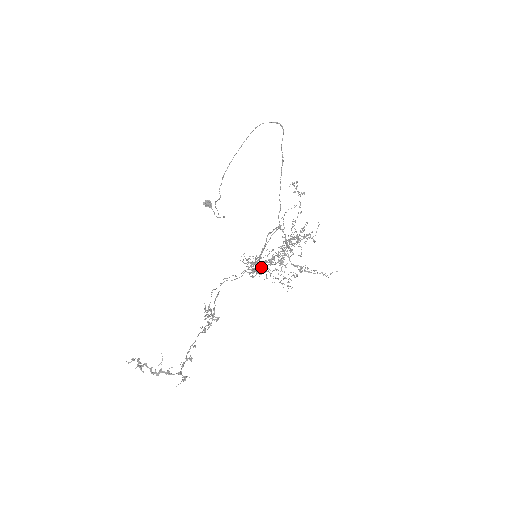
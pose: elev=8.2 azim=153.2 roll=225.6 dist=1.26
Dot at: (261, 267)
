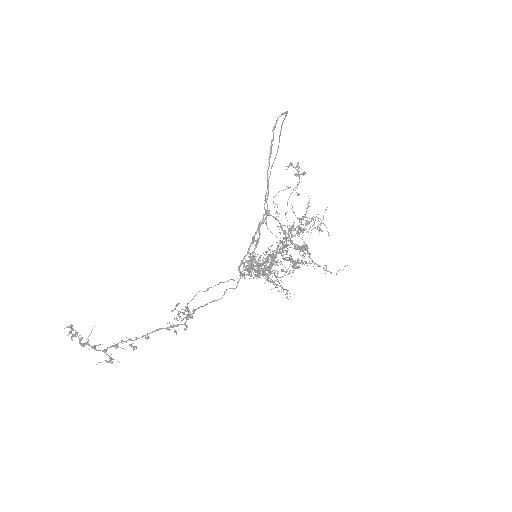
Dot at: occluded
